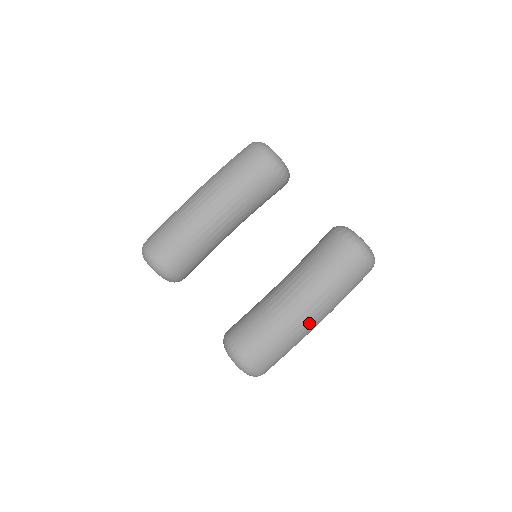
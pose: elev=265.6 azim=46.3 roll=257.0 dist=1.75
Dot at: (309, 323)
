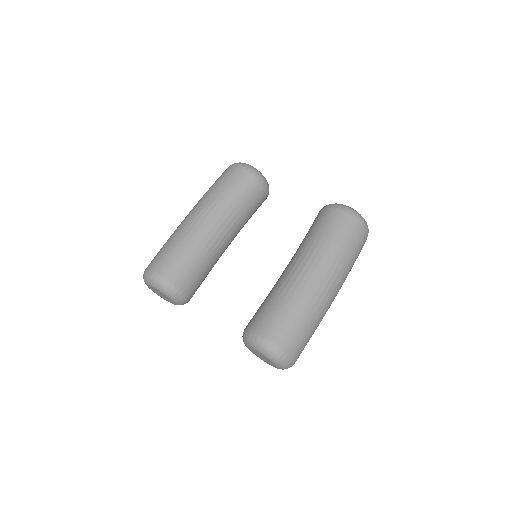
Dot at: (325, 291)
